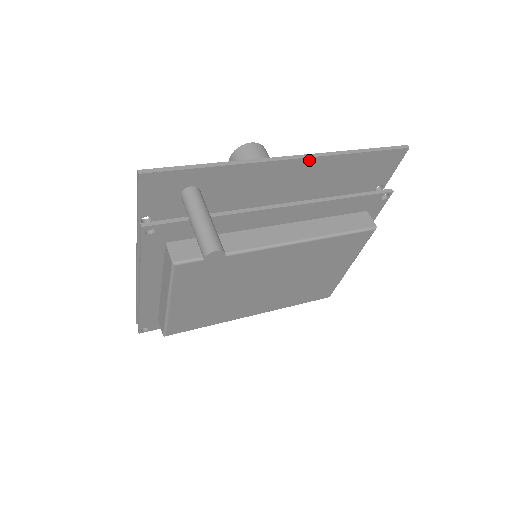
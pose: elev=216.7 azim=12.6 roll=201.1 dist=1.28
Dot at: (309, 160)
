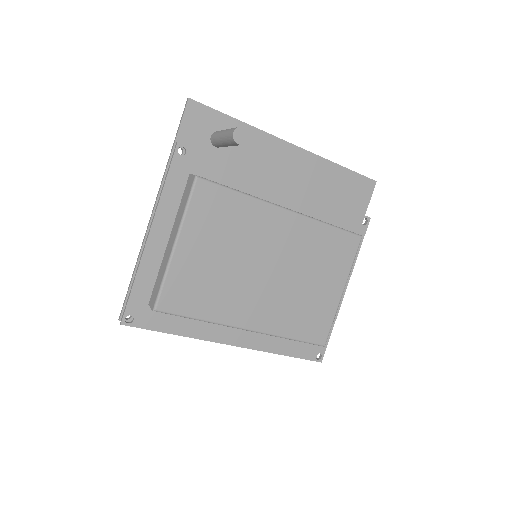
Dot at: (305, 153)
